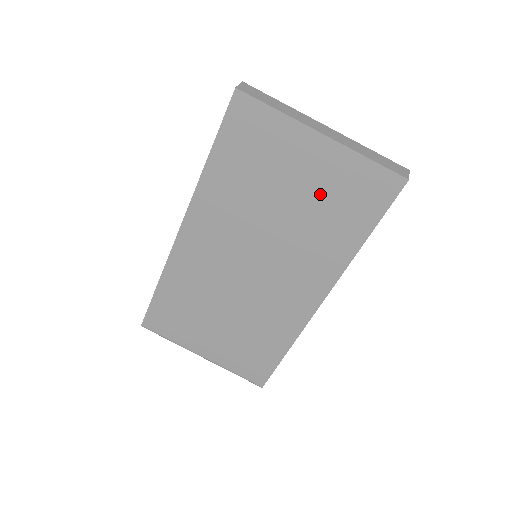
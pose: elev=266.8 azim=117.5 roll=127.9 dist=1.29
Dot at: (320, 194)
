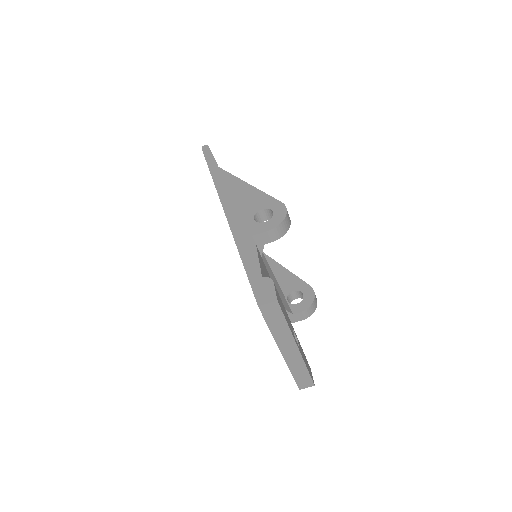
Dot at: occluded
